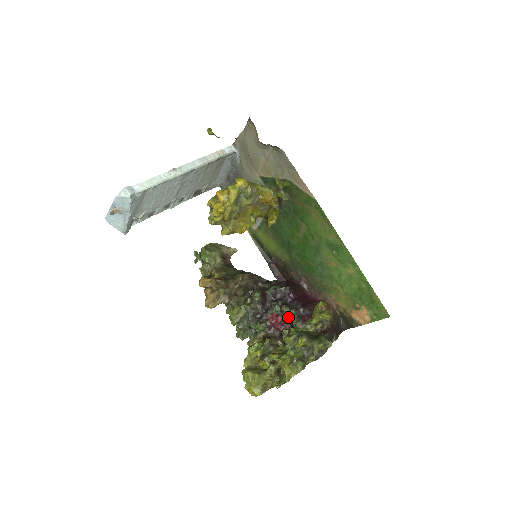
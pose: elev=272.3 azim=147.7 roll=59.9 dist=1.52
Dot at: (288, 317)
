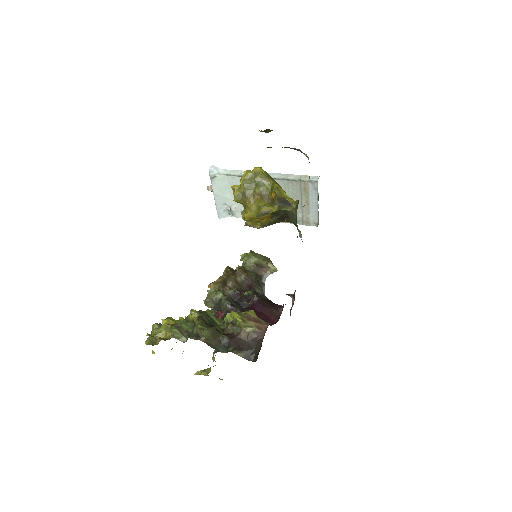
Dot at: (222, 307)
